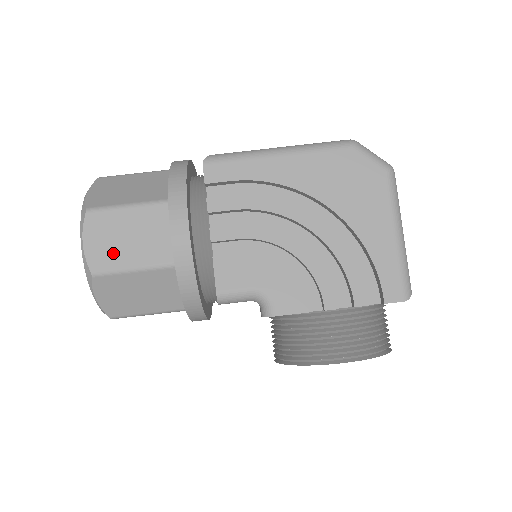
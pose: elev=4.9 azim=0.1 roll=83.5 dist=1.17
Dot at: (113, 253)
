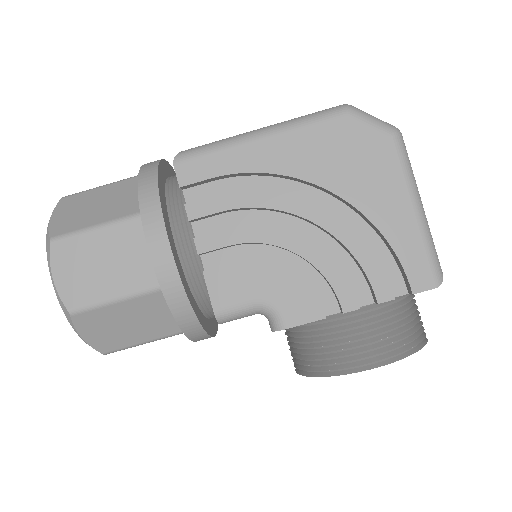
Dot at: (89, 285)
